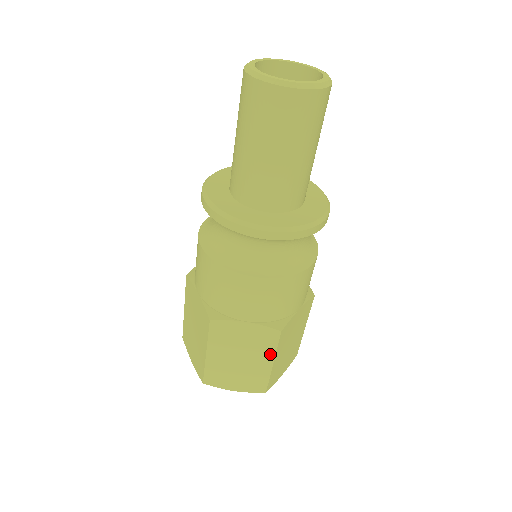
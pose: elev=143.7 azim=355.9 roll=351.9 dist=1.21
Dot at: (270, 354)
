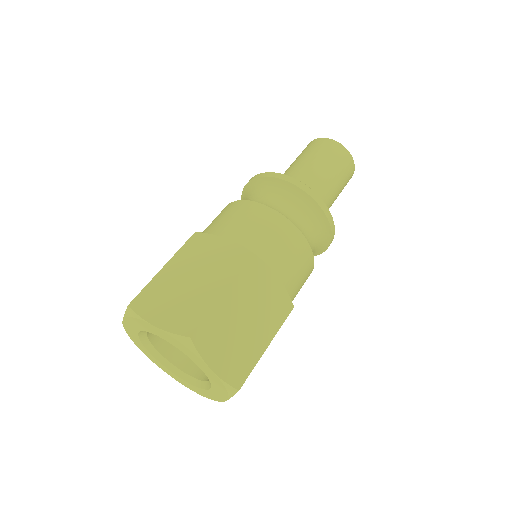
Dot at: (273, 330)
